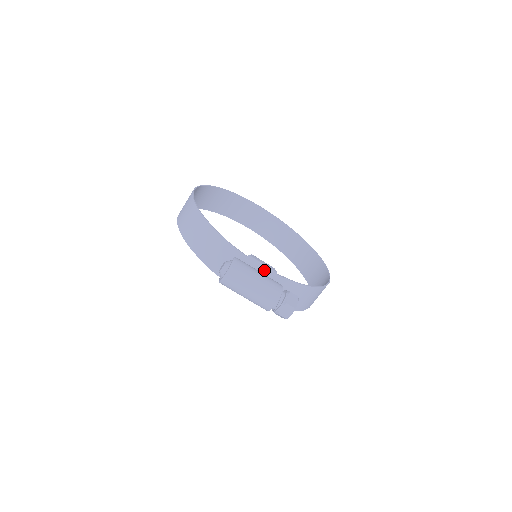
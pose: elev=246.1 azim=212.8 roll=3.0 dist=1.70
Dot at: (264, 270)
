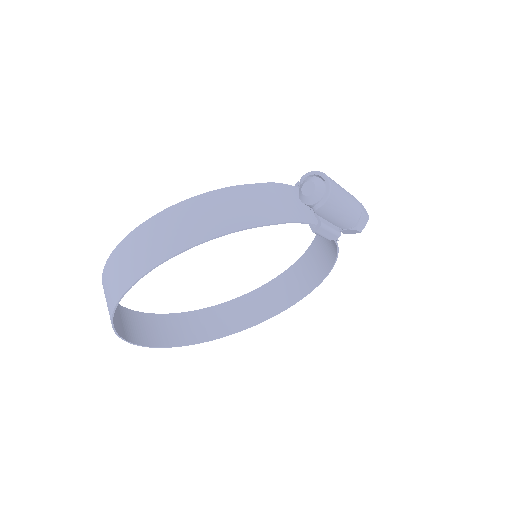
Dot at: occluded
